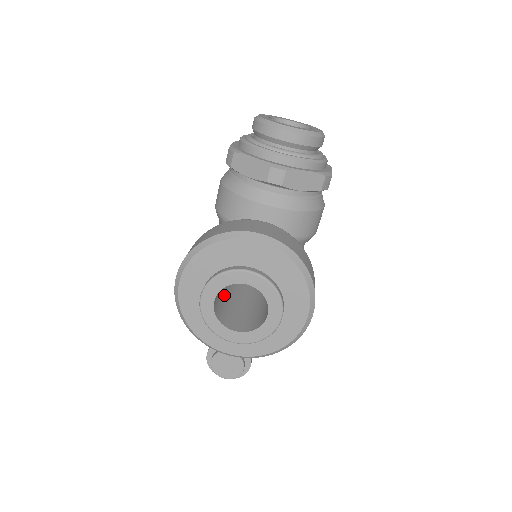
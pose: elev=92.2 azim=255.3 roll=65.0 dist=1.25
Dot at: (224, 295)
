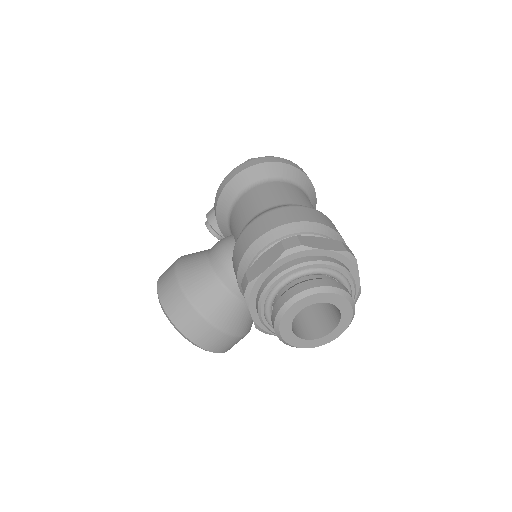
Dot at: occluded
